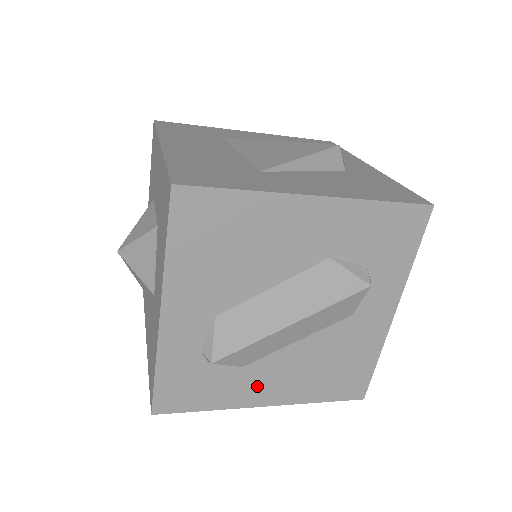
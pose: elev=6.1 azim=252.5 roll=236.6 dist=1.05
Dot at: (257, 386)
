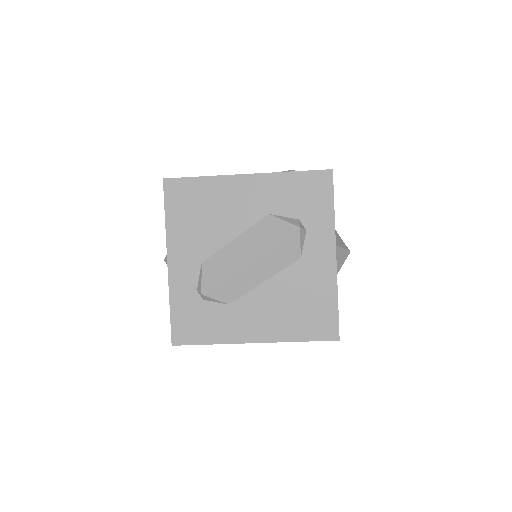
Dot at: (243, 323)
